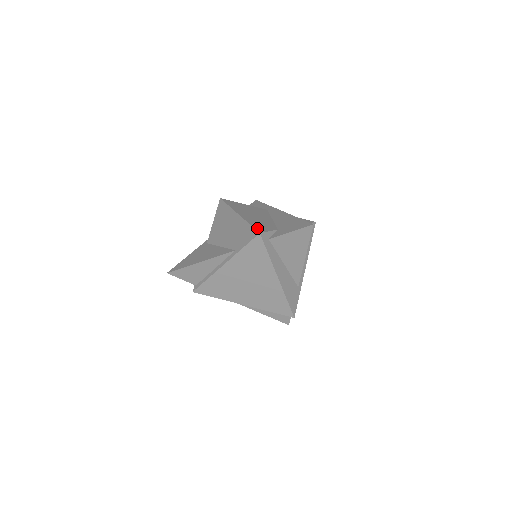
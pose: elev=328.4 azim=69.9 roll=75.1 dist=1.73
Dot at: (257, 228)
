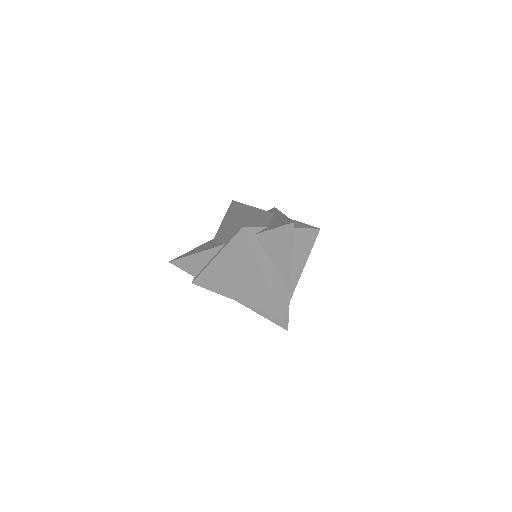
Dot at: (244, 223)
